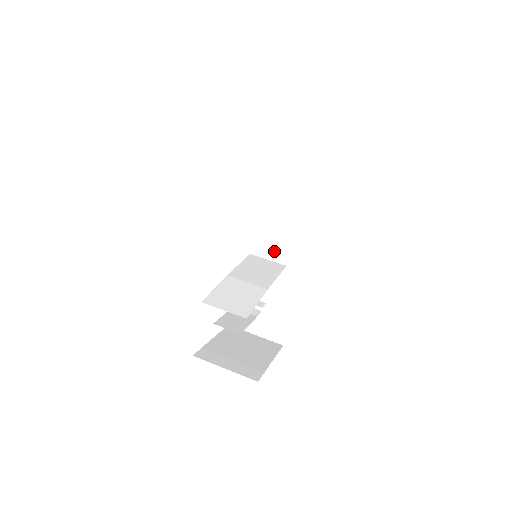
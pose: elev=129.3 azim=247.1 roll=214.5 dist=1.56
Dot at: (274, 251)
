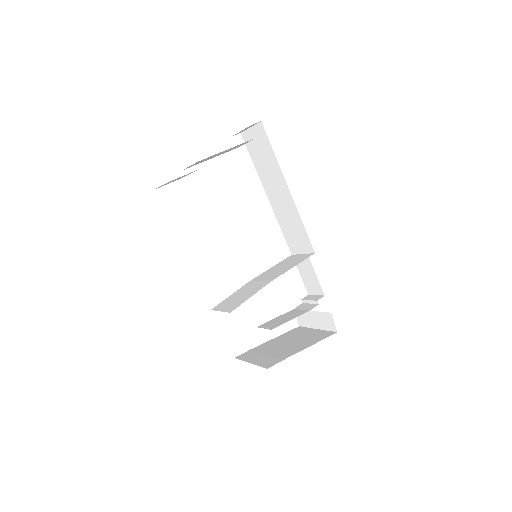
Dot at: (301, 244)
